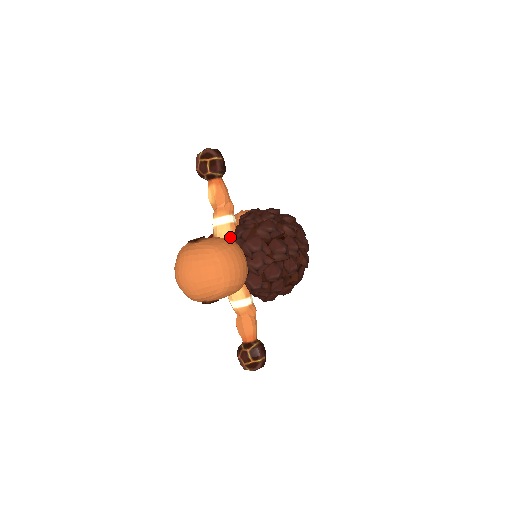
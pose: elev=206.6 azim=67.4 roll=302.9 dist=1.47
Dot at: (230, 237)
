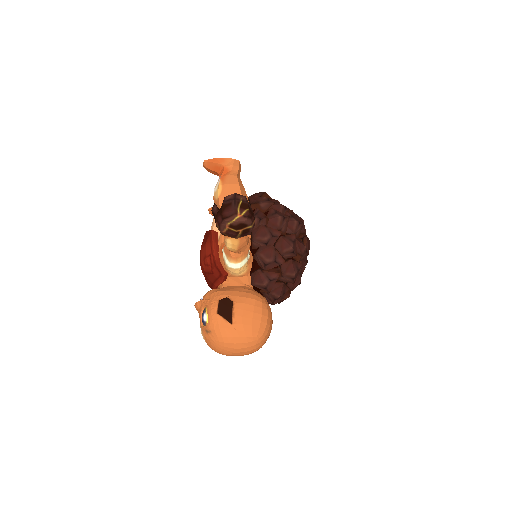
Dot at: (246, 273)
